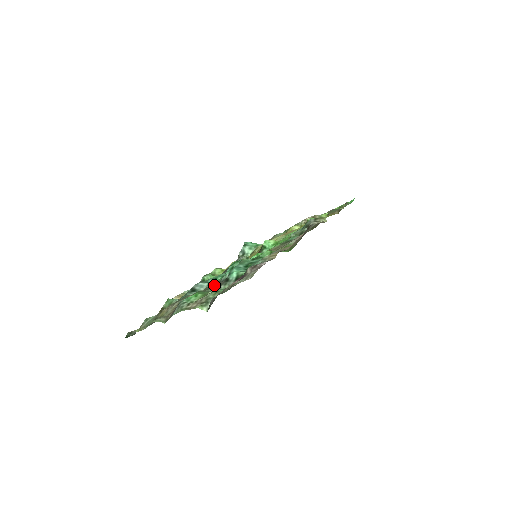
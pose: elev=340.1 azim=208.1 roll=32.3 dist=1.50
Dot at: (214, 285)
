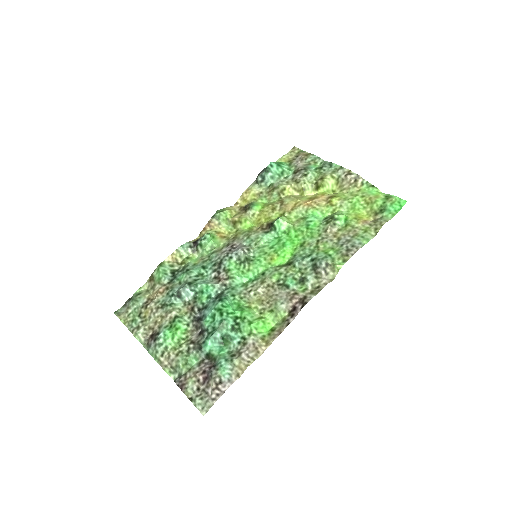
Dot at: (196, 310)
